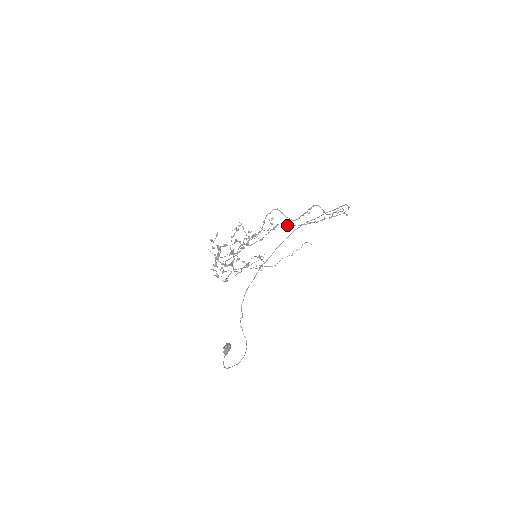
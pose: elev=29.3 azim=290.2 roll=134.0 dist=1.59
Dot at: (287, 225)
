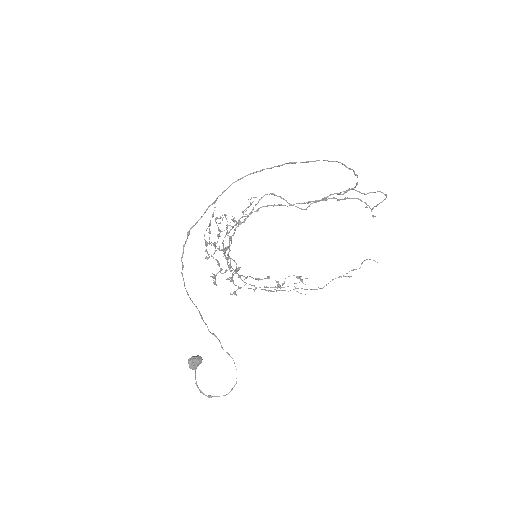
Dot at: occluded
